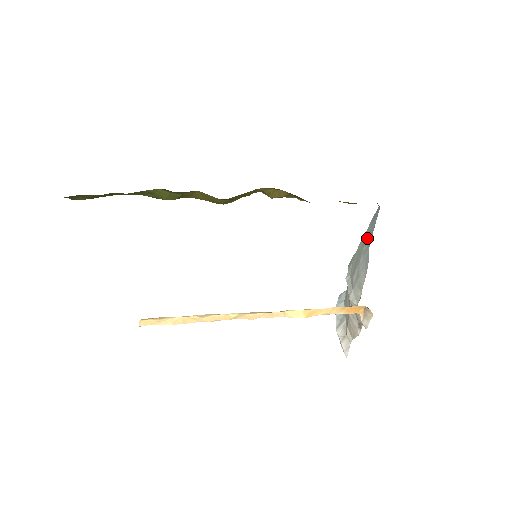
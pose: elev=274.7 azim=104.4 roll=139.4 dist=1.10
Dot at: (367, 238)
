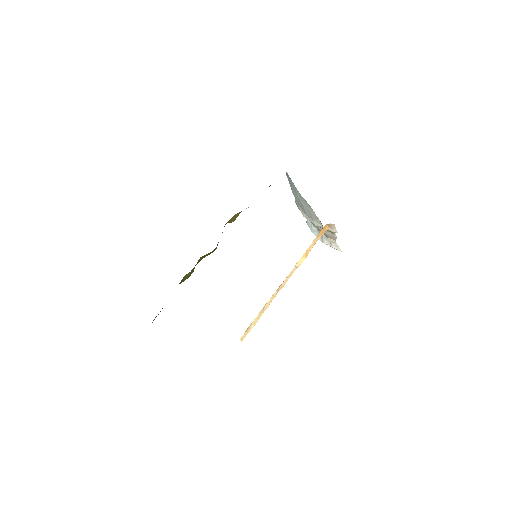
Dot at: (295, 191)
